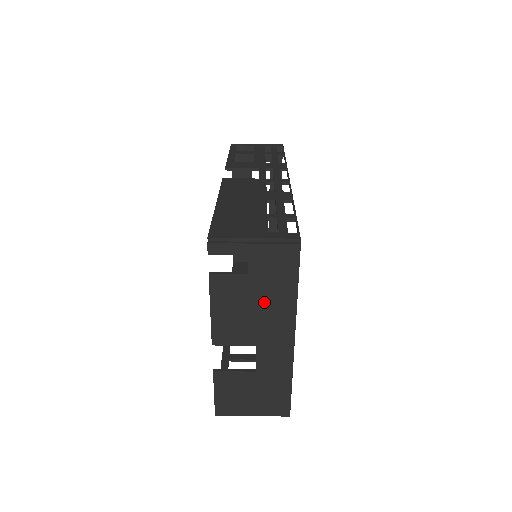
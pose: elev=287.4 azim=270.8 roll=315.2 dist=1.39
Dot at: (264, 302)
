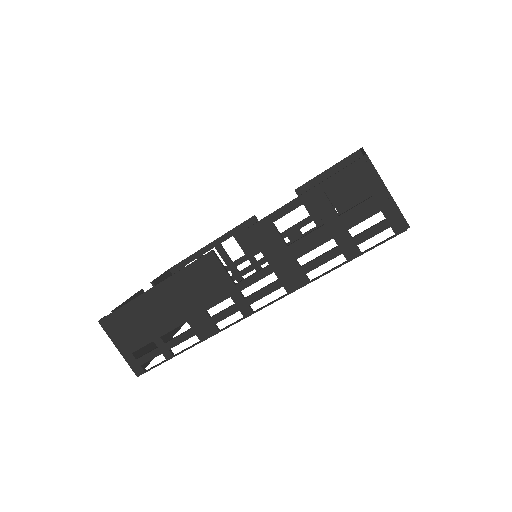
Dot at: occluded
